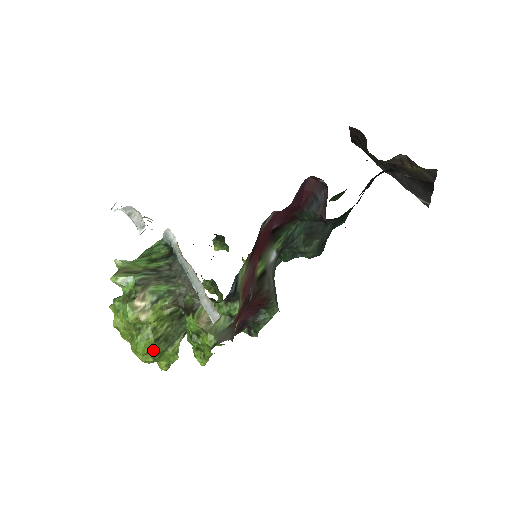
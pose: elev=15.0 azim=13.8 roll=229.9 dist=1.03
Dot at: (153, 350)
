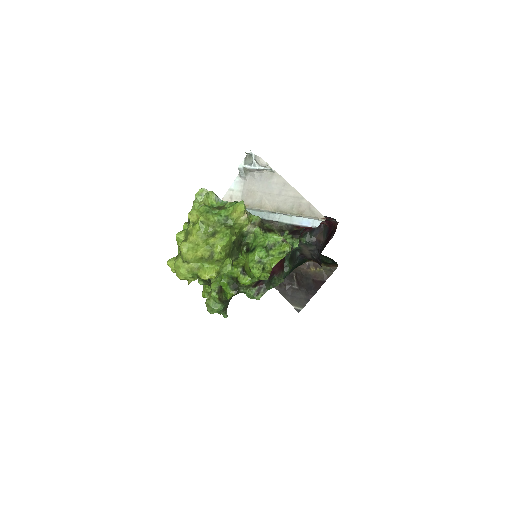
Dot at: (229, 248)
